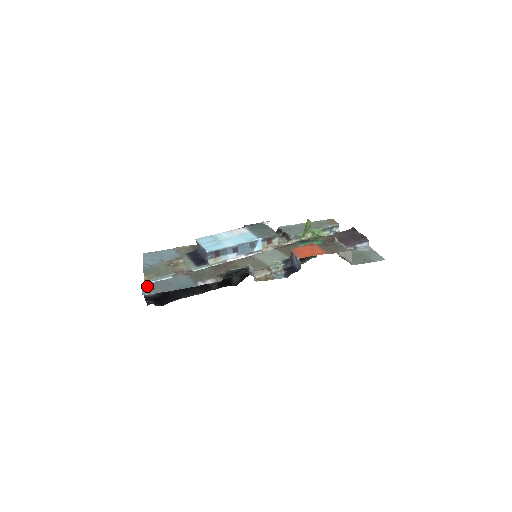
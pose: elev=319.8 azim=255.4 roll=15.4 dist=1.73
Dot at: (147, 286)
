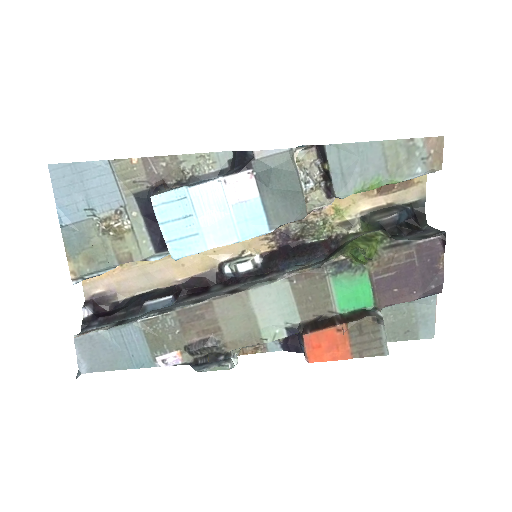
Dot at: (82, 345)
